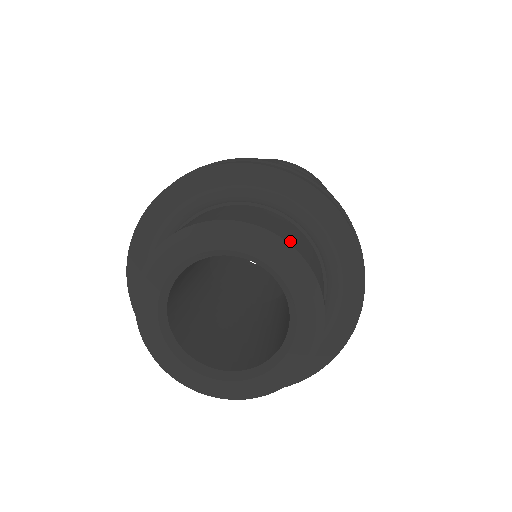
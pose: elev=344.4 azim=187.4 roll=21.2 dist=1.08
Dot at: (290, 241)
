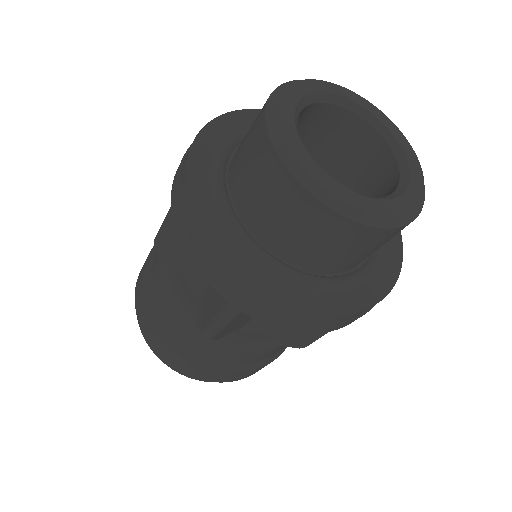
Dot at: occluded
